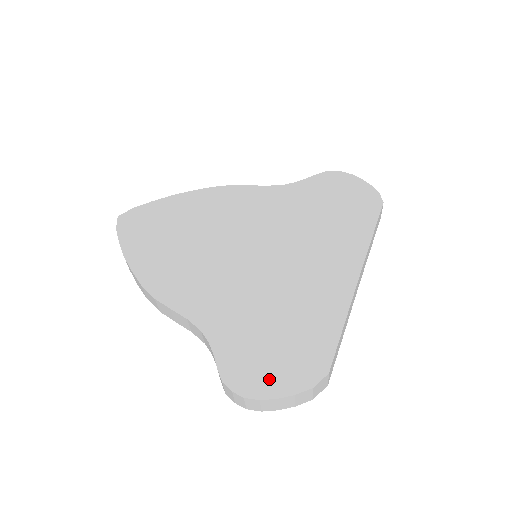
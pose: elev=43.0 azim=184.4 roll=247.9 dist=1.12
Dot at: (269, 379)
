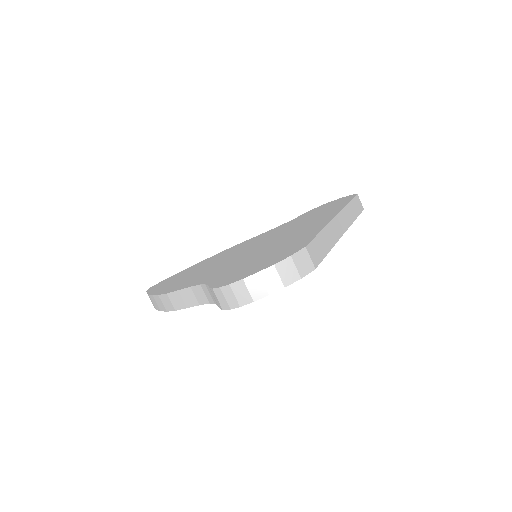
Dot at: (253, 270)
